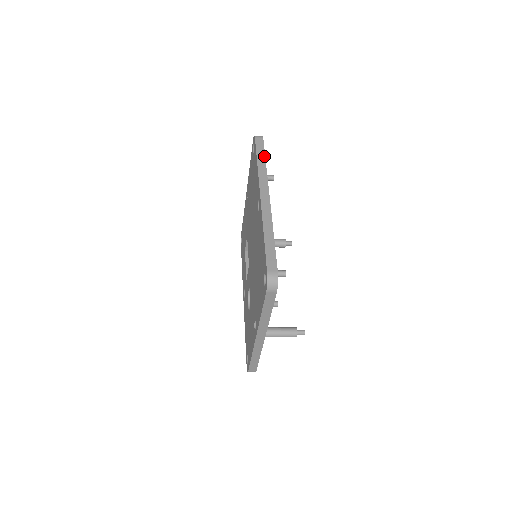
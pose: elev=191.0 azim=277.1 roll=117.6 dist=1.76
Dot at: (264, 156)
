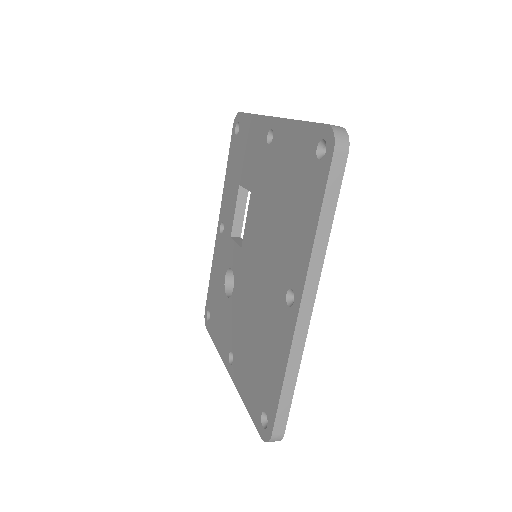
Dot at: (334, 210)
